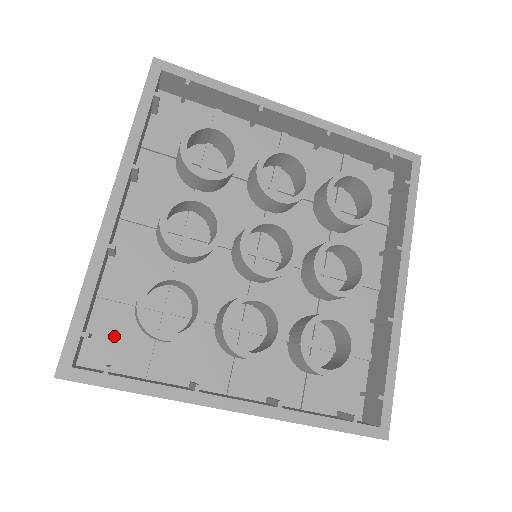
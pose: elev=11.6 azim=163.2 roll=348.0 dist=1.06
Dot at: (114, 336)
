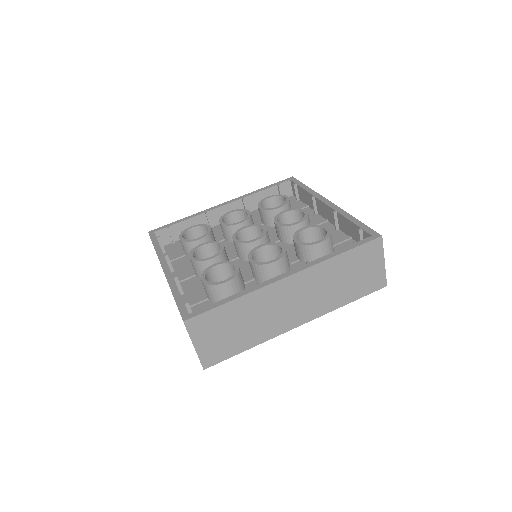
Dot at: (179, 247)
